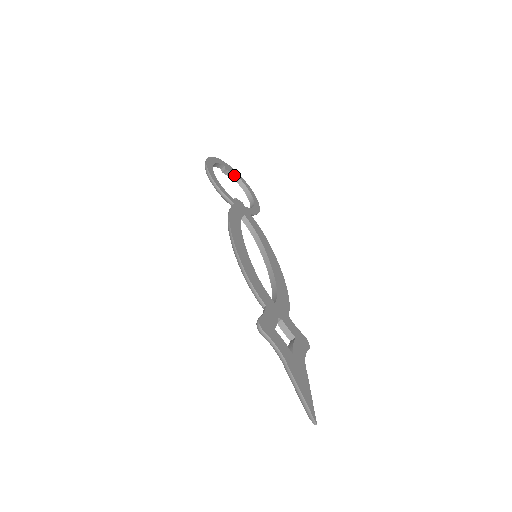
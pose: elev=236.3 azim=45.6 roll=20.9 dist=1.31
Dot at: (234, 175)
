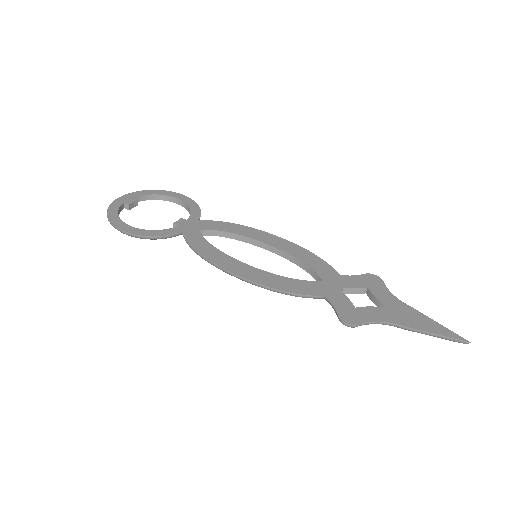
Dot at: (138, 198)
